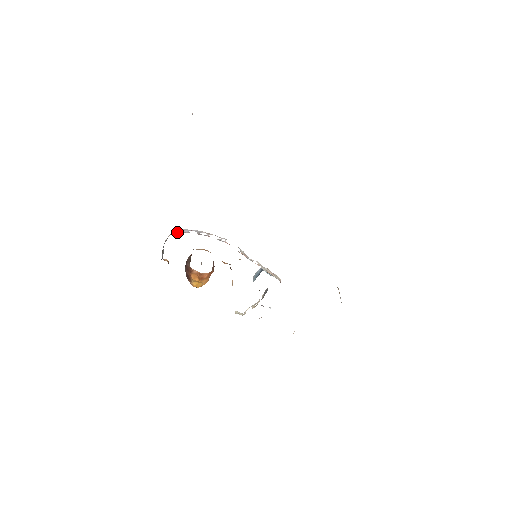
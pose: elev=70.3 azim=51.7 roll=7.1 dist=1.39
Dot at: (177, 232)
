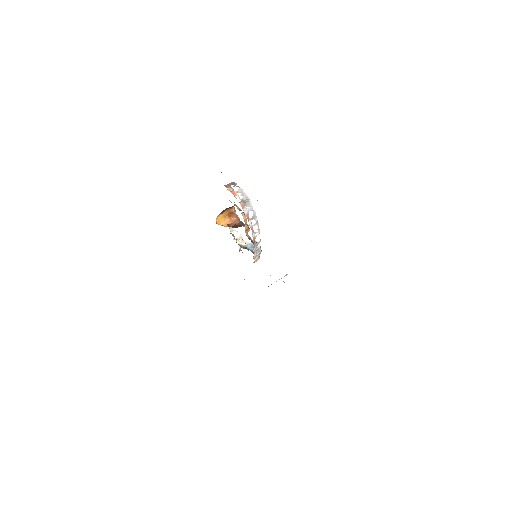
Dot at: (245, 204)
